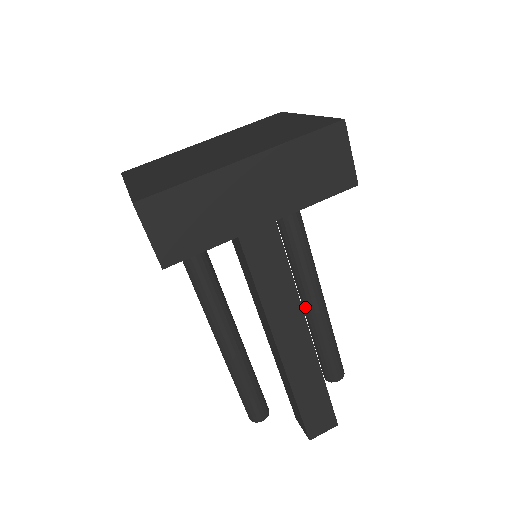
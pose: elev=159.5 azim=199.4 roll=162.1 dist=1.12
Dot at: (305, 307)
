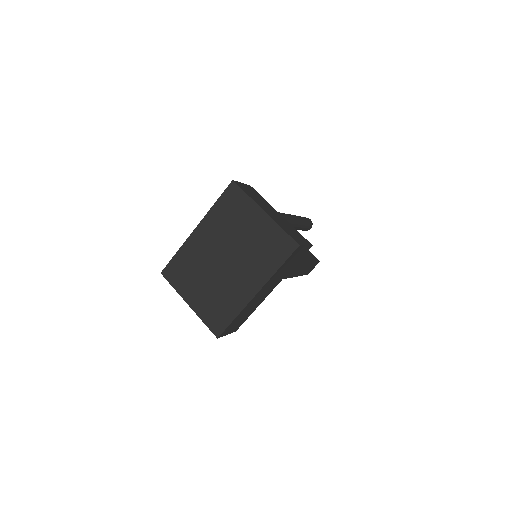
Dot at: occluded
